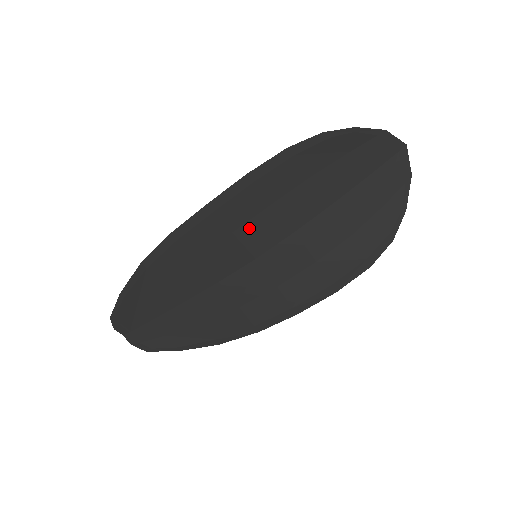
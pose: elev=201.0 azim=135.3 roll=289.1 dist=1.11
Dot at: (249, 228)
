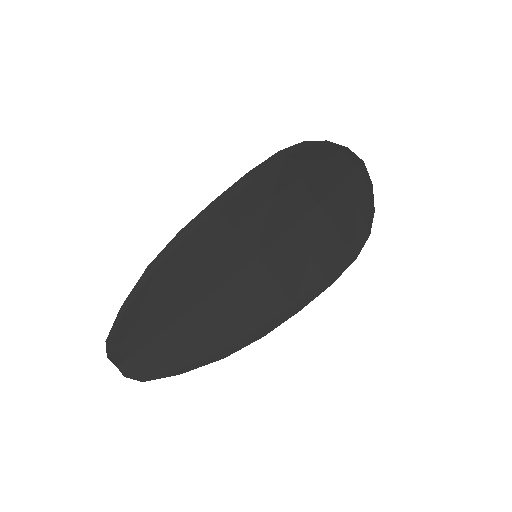
Dot at: (250, 225)
